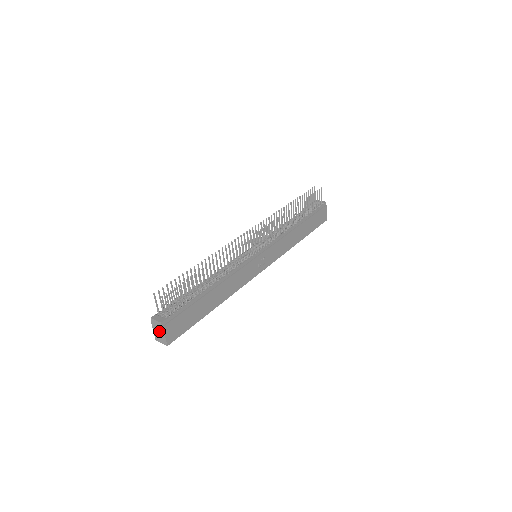
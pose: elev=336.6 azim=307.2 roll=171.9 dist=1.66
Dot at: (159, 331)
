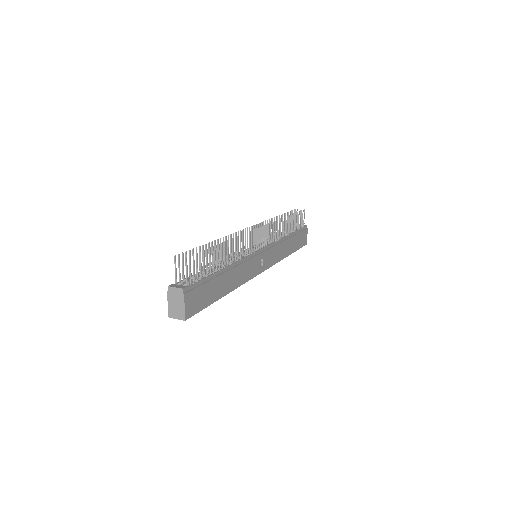
Dot at: (177, 302)
